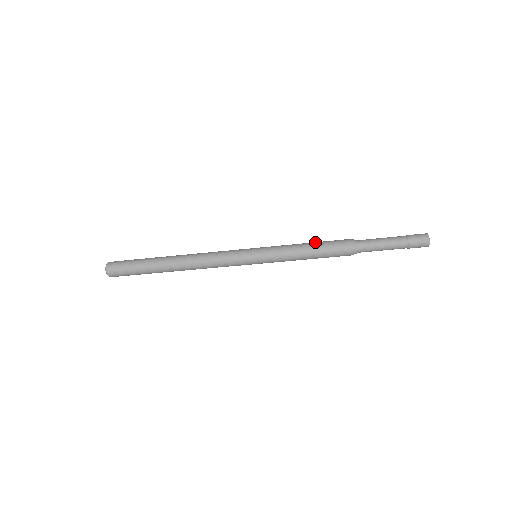
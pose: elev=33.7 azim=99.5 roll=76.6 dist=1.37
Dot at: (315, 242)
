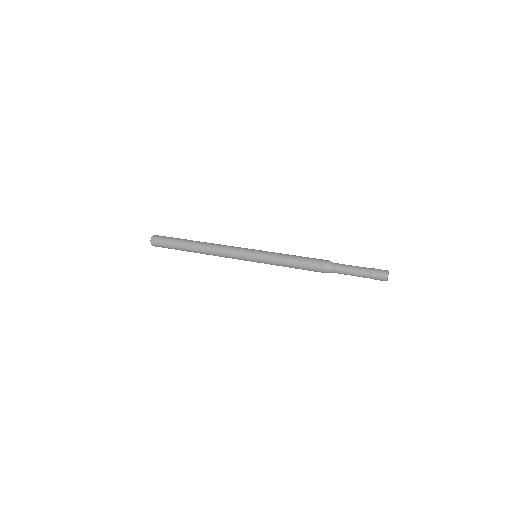
Dot at: (301, 256)
